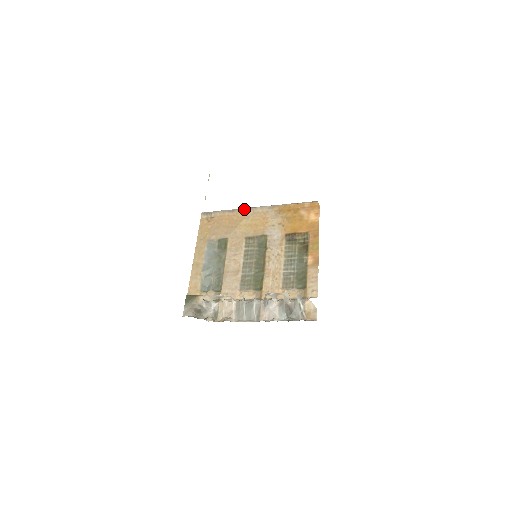
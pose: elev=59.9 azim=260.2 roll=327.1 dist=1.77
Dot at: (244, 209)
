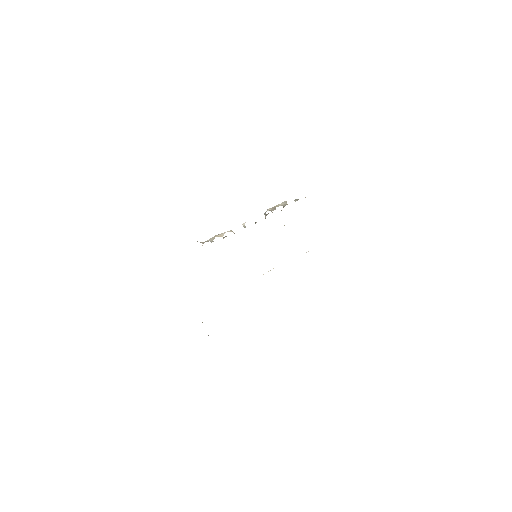
Dot at: occluded
